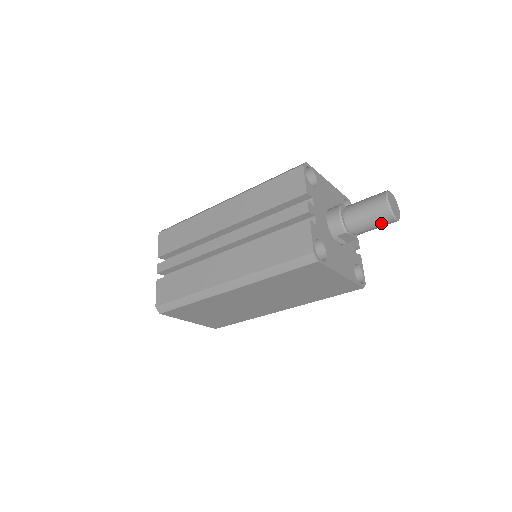
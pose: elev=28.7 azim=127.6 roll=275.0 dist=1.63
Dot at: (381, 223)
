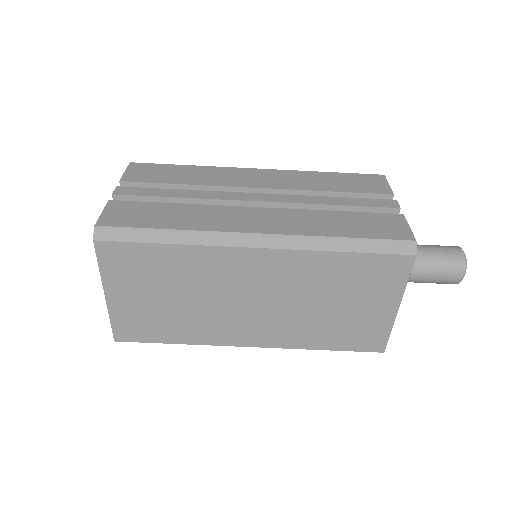
Dot at: (448, 273)
